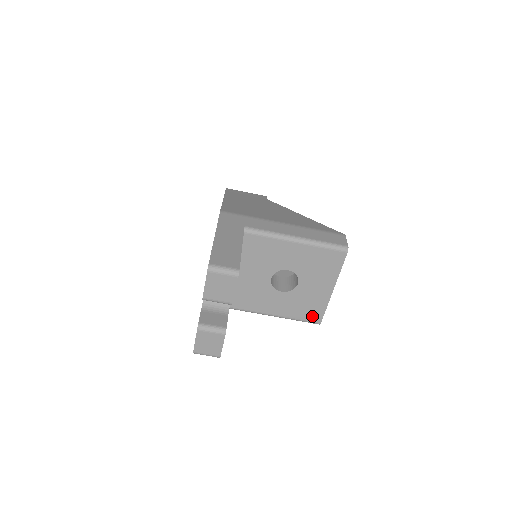
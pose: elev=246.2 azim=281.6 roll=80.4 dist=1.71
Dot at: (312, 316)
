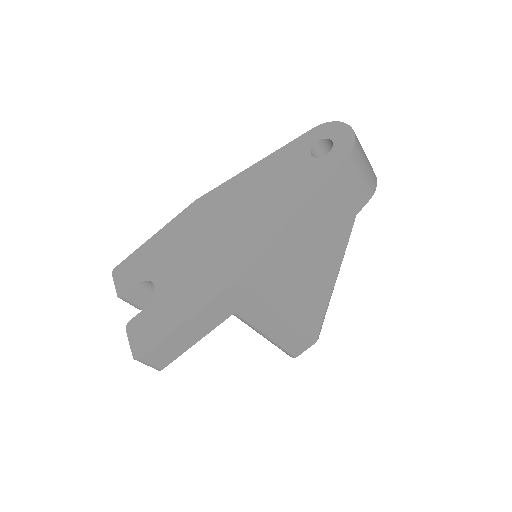
Dot at: occluded
